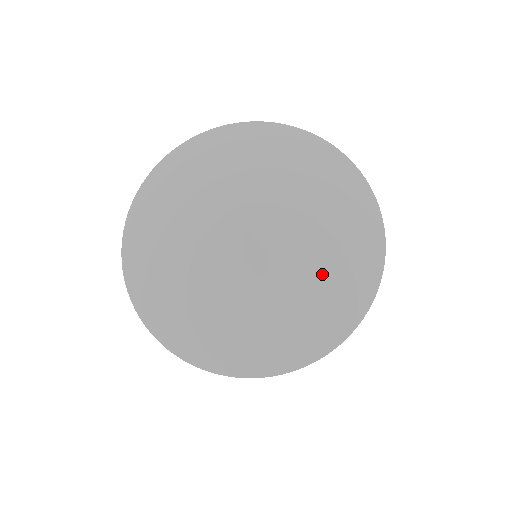
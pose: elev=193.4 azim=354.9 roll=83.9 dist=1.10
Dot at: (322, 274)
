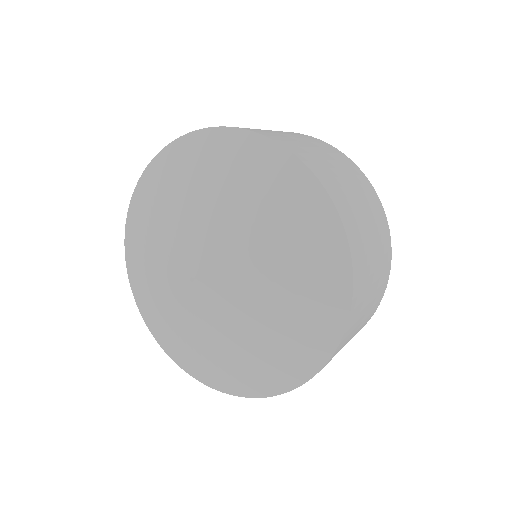
Dot at: (260, 342)
